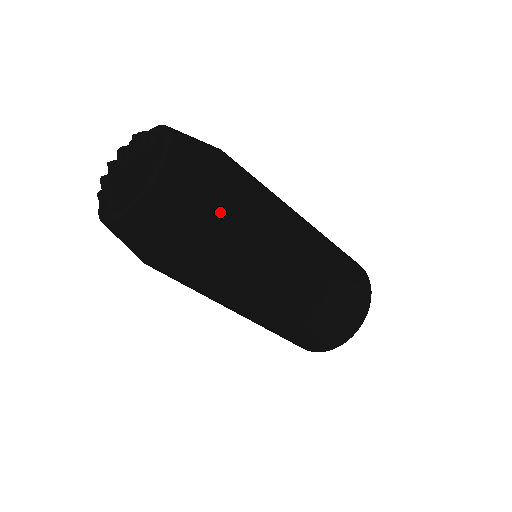
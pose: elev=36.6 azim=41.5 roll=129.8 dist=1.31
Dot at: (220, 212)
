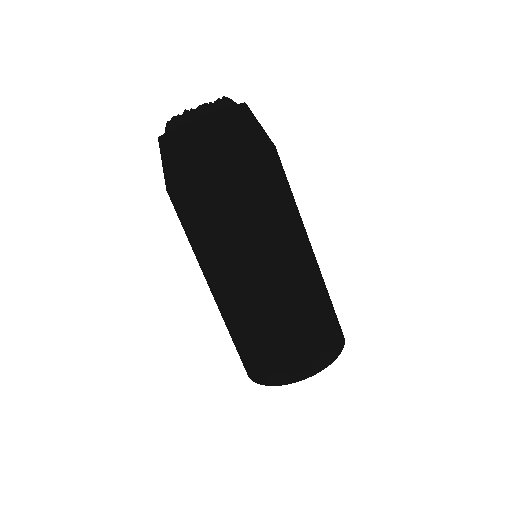
Dot at: (276, 151)
